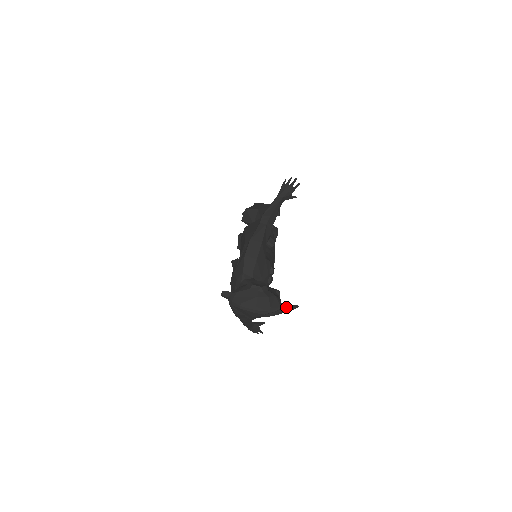
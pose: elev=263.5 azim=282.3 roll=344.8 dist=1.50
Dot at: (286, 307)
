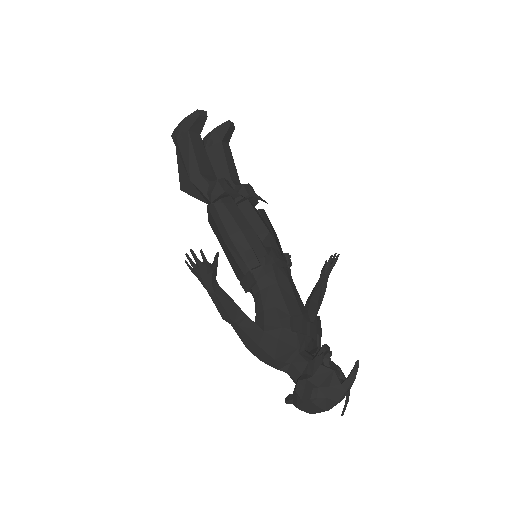
Dot at: (349, 383)
